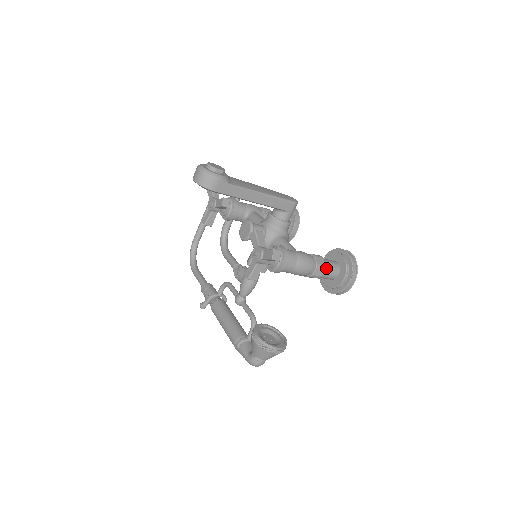
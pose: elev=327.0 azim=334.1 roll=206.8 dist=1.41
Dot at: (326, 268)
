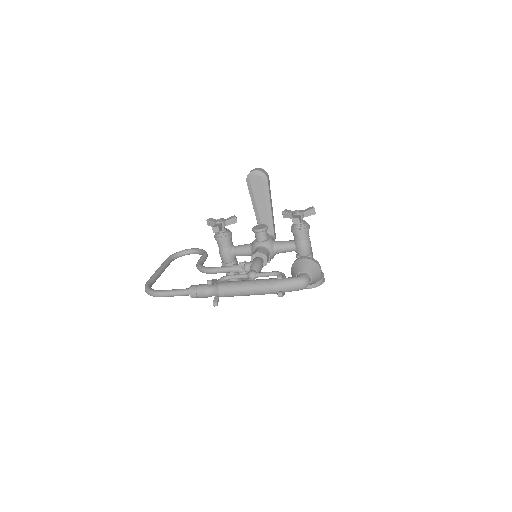
Dot at: occluded
